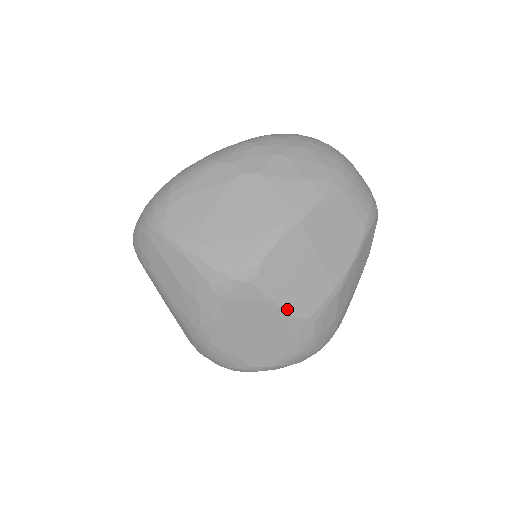
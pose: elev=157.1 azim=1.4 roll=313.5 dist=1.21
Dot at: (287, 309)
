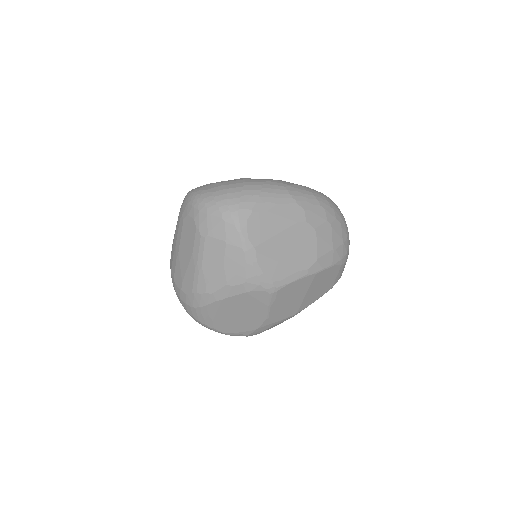
Dot at: (270, 314)
